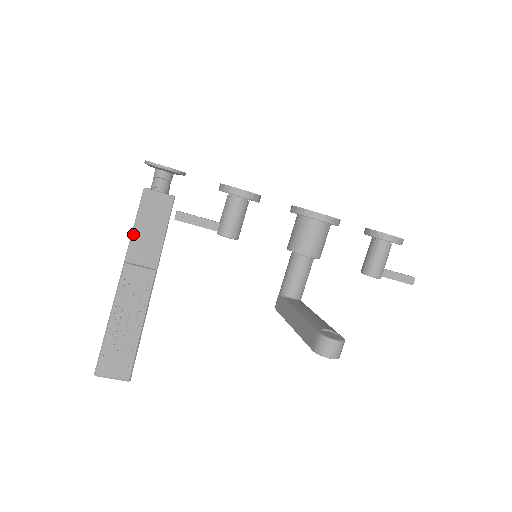
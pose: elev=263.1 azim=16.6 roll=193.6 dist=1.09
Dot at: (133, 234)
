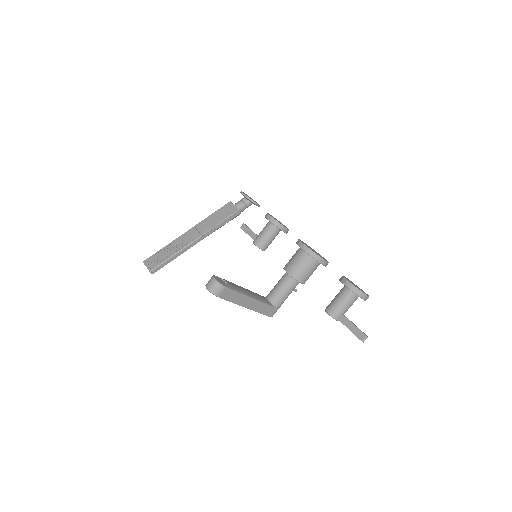
Dot at: (207, 217)
